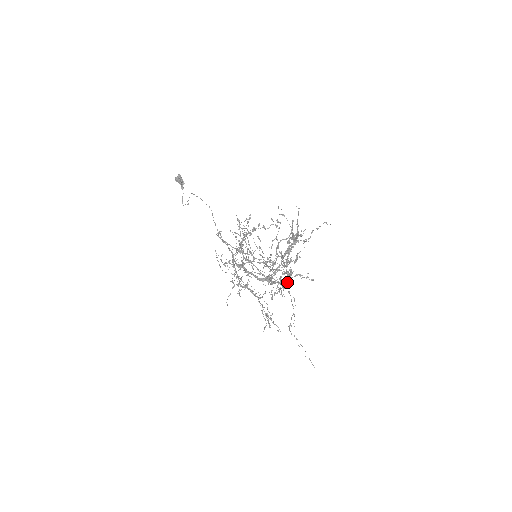
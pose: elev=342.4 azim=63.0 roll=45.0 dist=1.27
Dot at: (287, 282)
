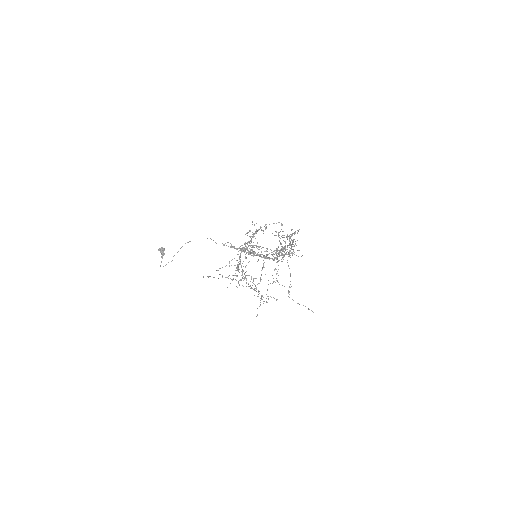
Dot at: (287, 260)
